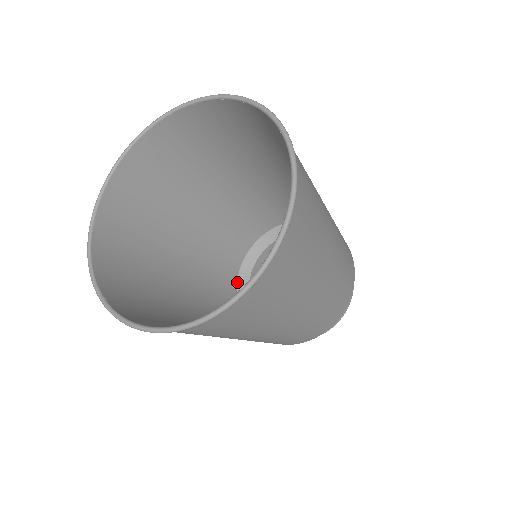
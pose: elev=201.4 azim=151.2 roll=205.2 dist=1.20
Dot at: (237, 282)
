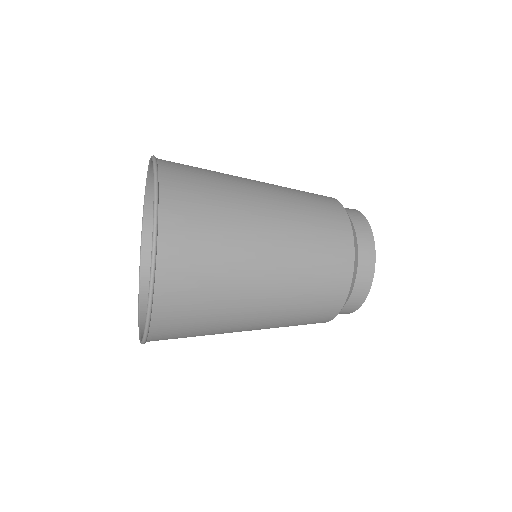
Dot at: occluded
